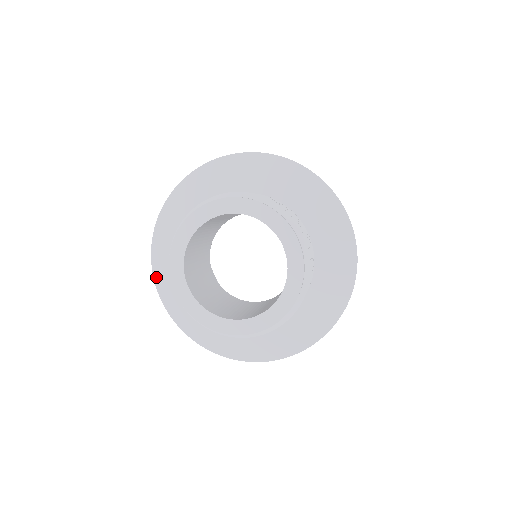
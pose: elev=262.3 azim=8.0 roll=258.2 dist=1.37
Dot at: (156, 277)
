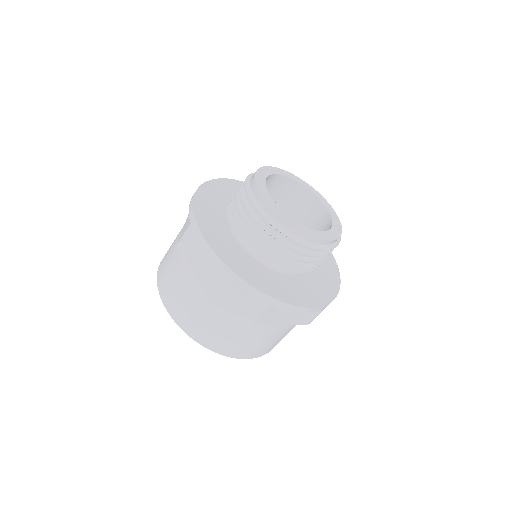
Dot at: (214, 249)
